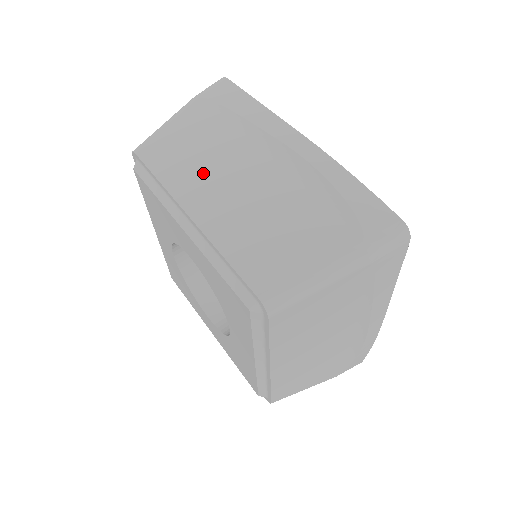
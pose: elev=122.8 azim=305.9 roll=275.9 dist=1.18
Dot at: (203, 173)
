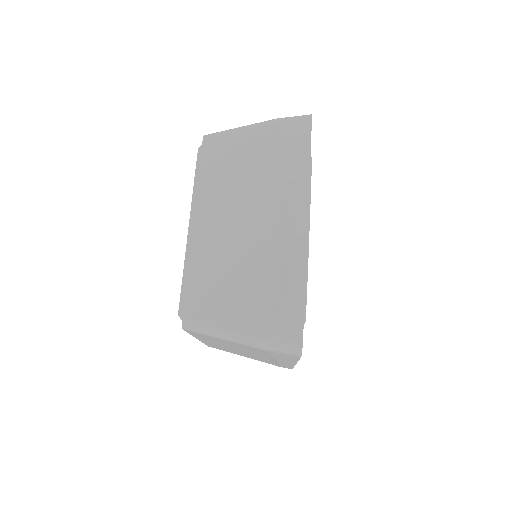
Dot at: (226, 196)
